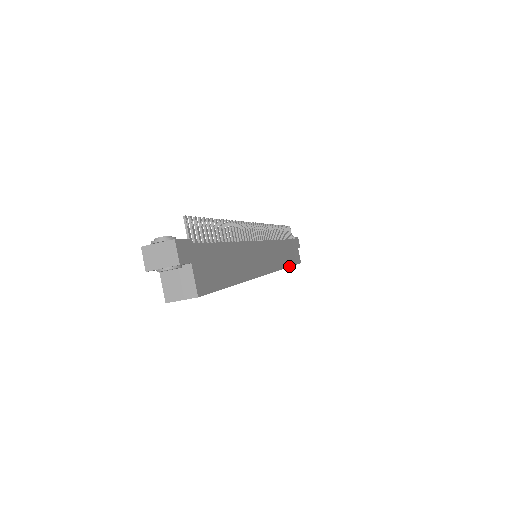
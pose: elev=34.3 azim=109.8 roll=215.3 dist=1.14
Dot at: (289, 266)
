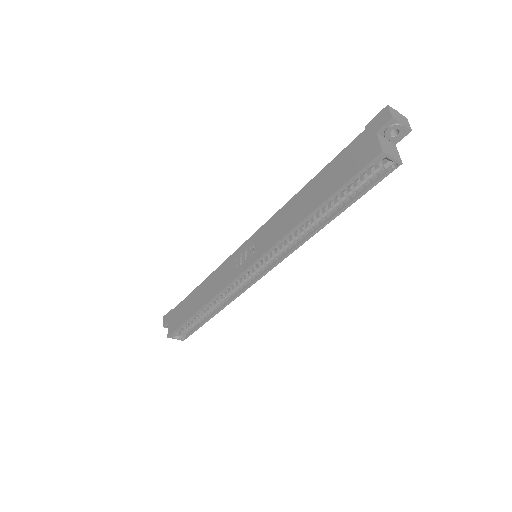
Dot at: (215, 314)
